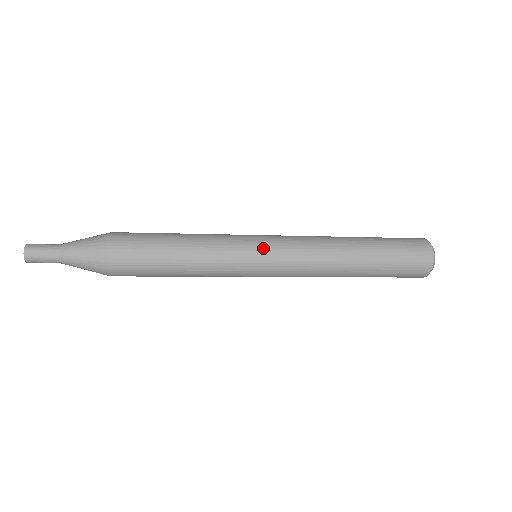
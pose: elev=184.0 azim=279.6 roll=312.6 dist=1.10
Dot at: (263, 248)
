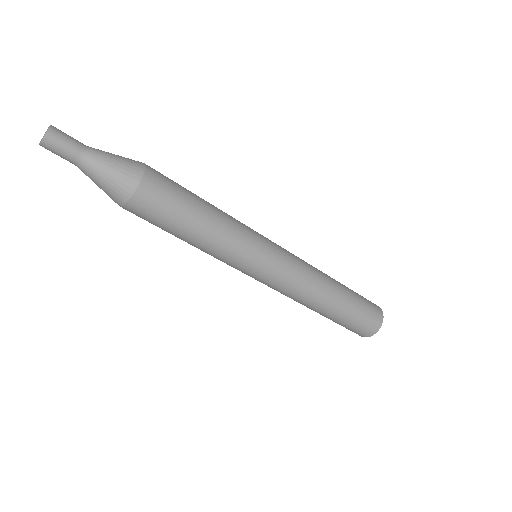
Dot at: occluded
